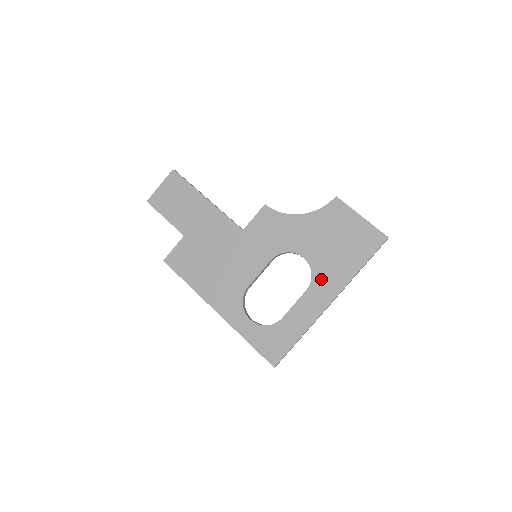
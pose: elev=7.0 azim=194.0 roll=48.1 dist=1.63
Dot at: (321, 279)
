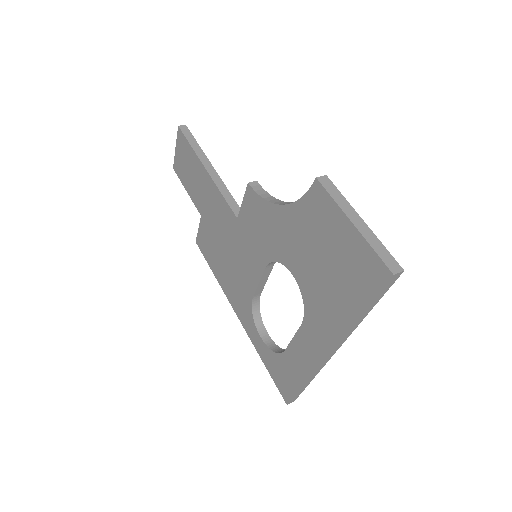
Dot at: (314, 315)
